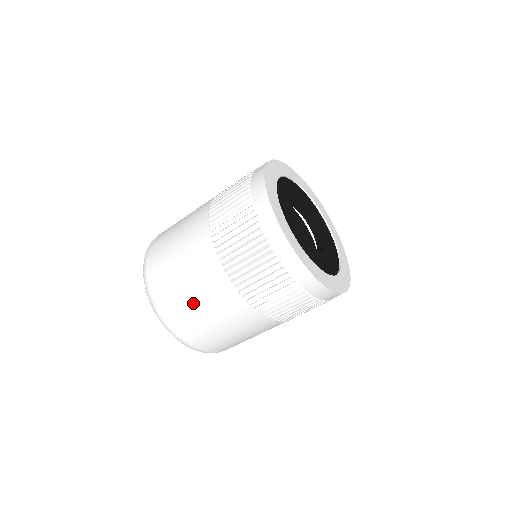
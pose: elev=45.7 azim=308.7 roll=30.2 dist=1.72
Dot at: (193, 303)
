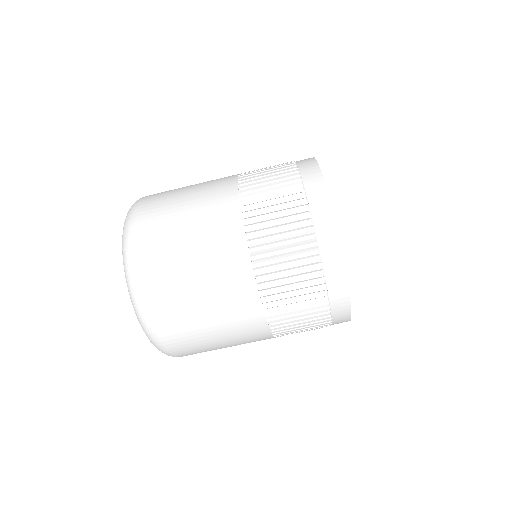
Dot at: (182, 231)
